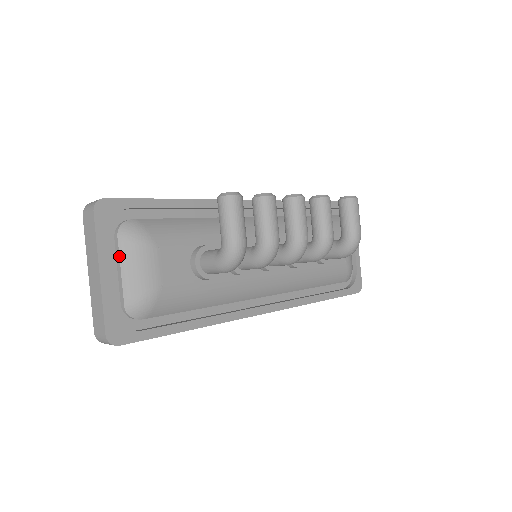
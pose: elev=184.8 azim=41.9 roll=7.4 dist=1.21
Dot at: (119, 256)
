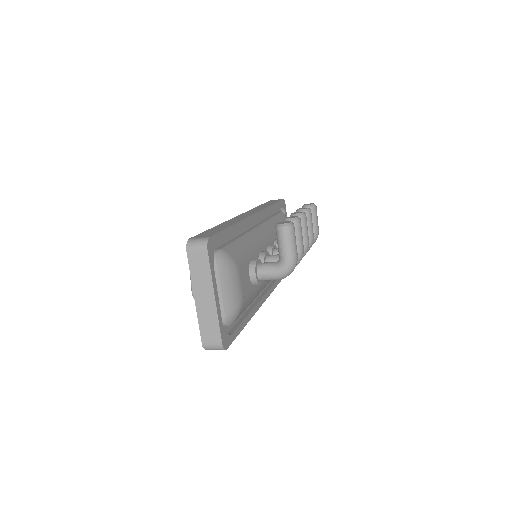
Dot at: (219, 281)
